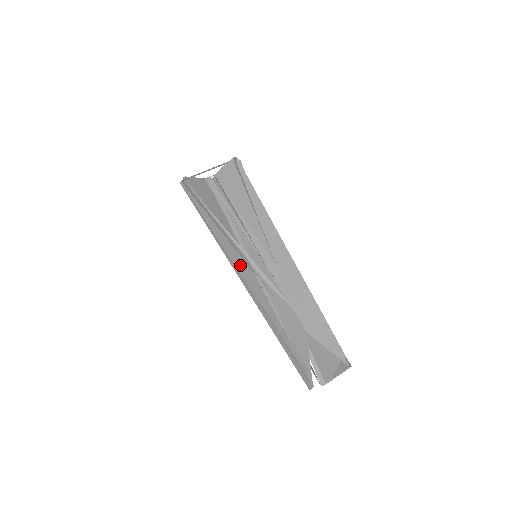
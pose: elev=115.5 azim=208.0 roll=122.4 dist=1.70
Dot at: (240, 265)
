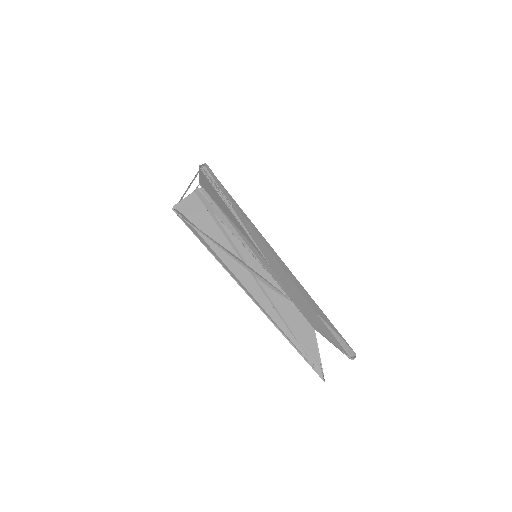
Dot at: (240, 277)
